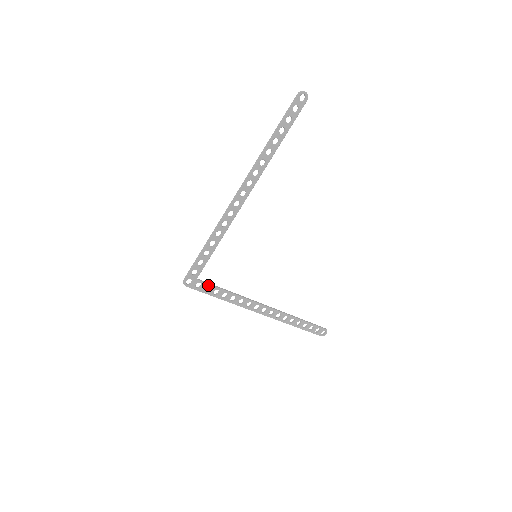
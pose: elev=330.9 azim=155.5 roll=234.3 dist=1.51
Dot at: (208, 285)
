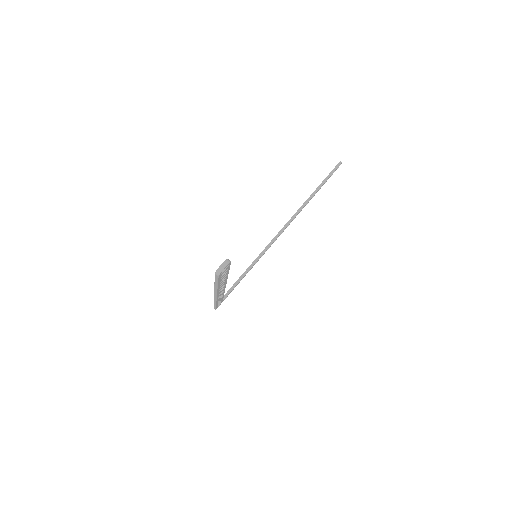
Dot at: occluded
